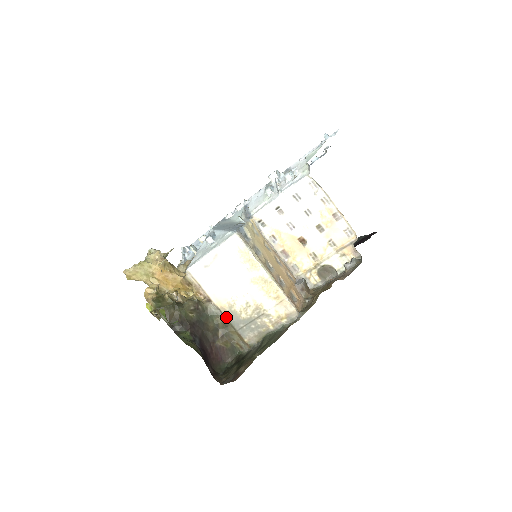
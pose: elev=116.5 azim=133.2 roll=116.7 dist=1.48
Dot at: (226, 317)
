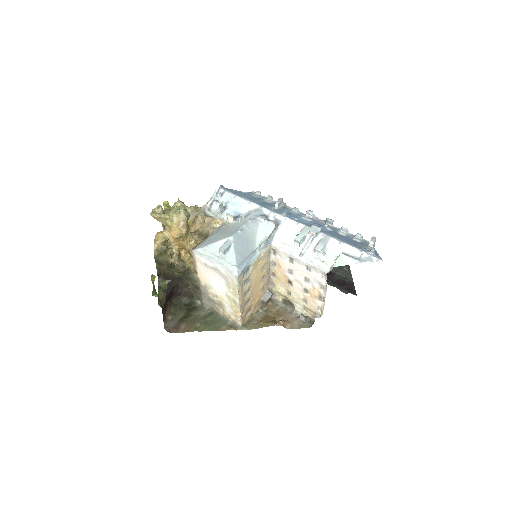
Dot at: (200, 286)
